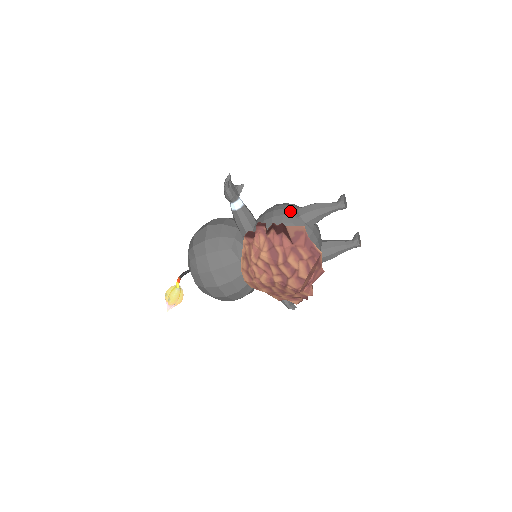
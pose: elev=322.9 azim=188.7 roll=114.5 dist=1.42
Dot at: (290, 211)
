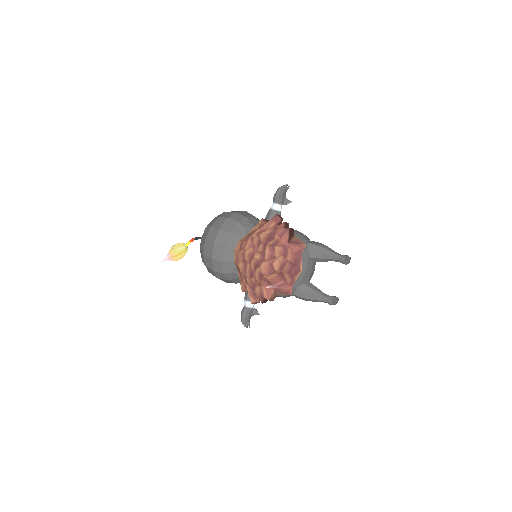
Dot at: (305, 237)
